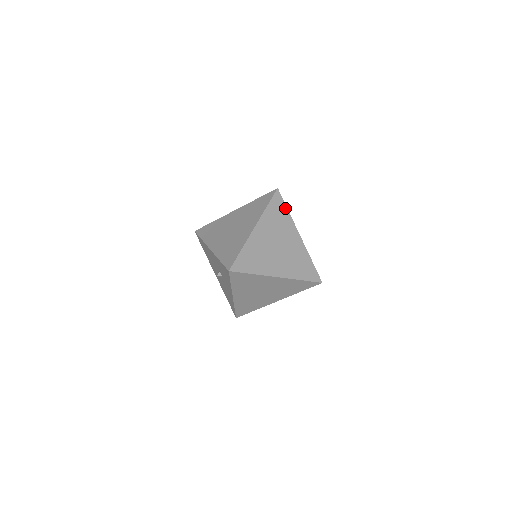
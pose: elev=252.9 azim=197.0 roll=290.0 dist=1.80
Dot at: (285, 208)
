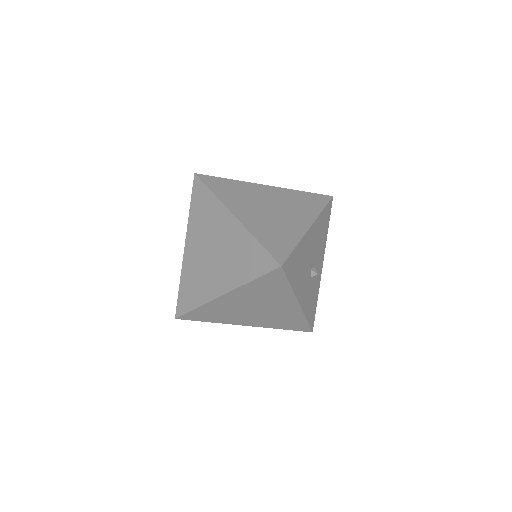
Dot at: (322, 206)
